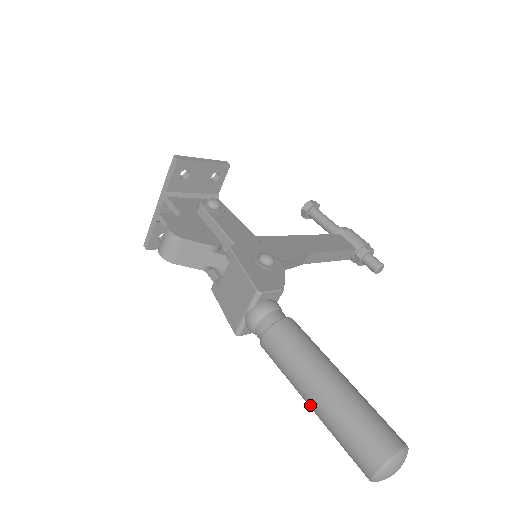
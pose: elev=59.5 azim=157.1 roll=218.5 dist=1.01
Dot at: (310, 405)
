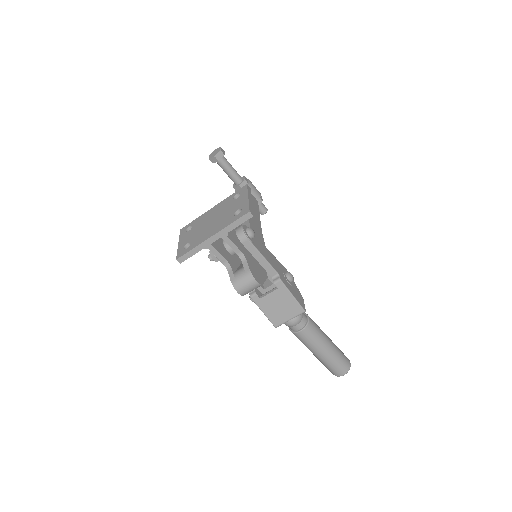
Dot at: (318, 356)
